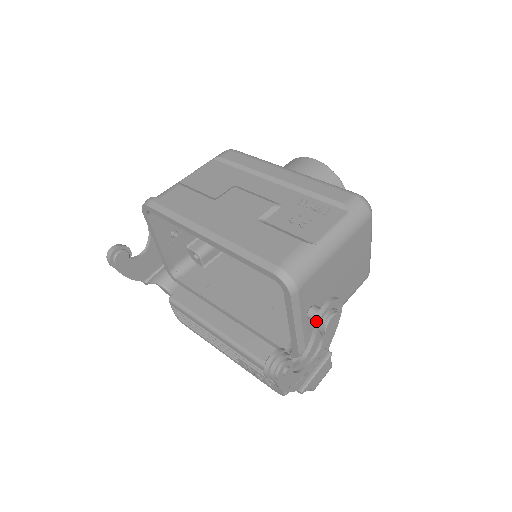
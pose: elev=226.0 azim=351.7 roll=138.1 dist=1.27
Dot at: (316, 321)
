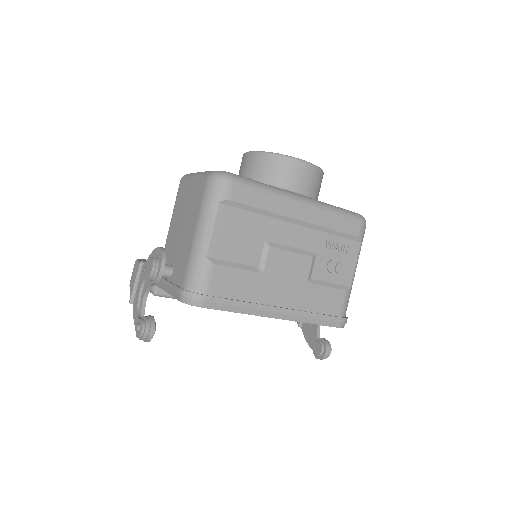
Dot at: occluded
